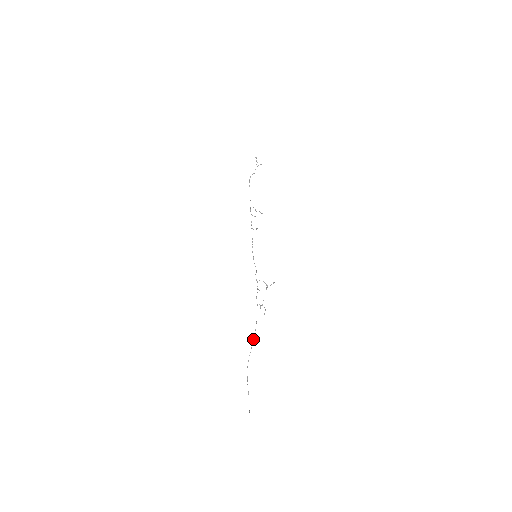
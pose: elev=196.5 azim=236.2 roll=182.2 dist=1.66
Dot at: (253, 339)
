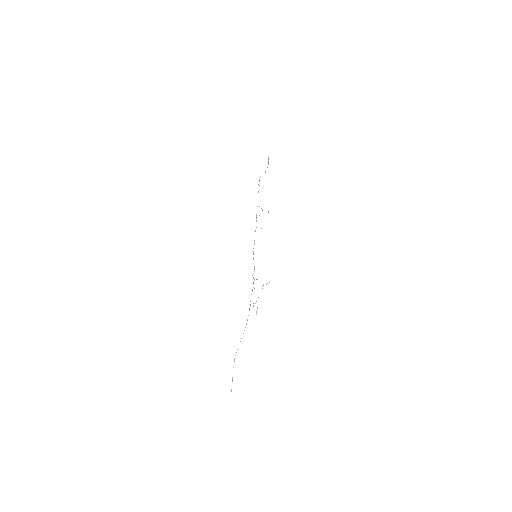
Dot at: occluded
